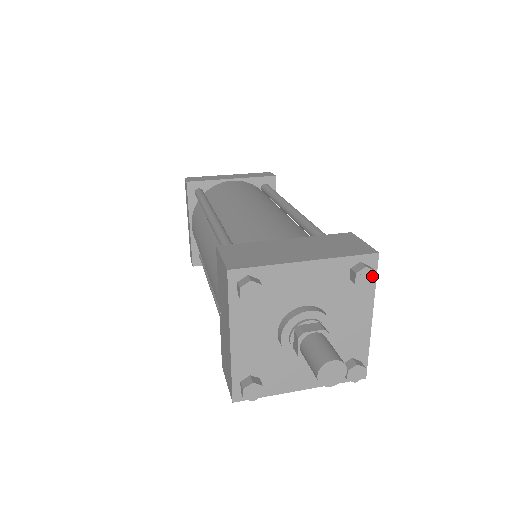
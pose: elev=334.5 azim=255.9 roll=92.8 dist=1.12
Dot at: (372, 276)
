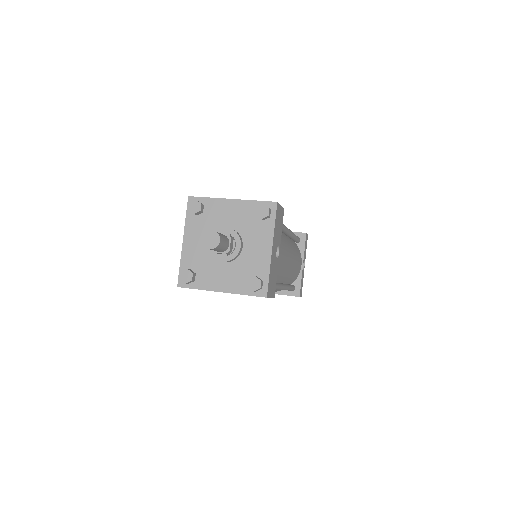
Dot at: (267, 211)
